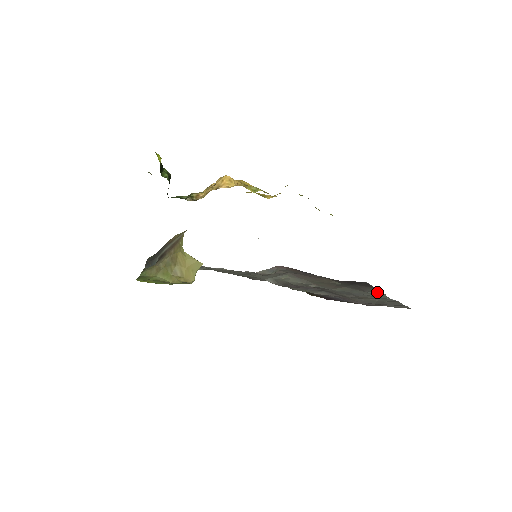
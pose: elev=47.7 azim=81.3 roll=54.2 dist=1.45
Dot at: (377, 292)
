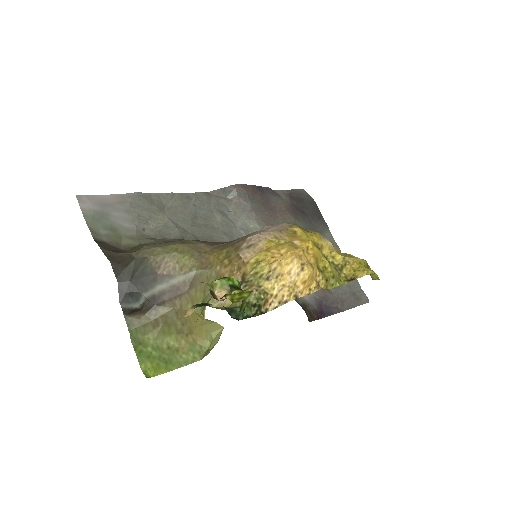
Dot at: (332, 241)
